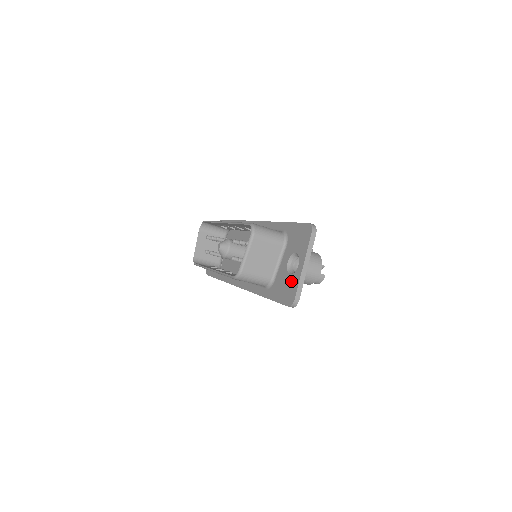
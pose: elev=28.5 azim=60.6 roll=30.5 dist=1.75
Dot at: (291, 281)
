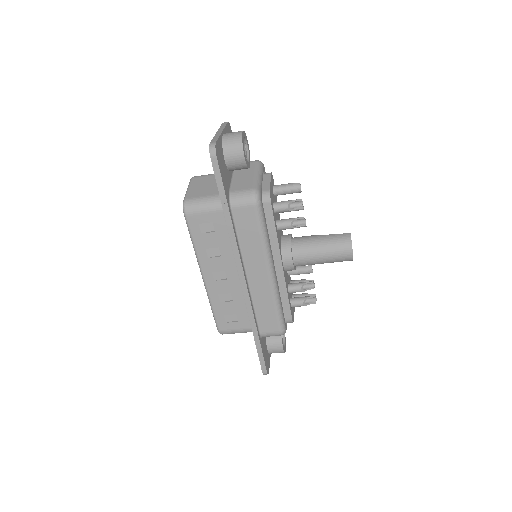
Dot at: occluded
